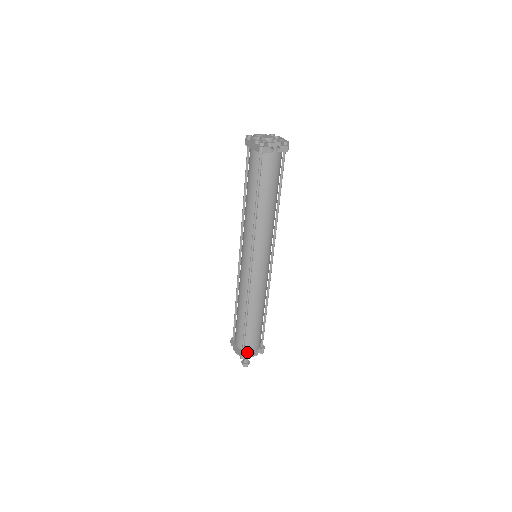
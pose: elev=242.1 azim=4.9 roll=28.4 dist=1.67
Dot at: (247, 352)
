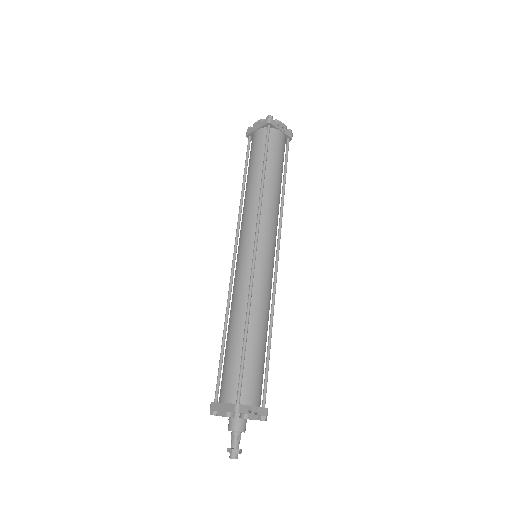
Dot at: (245, 404)
